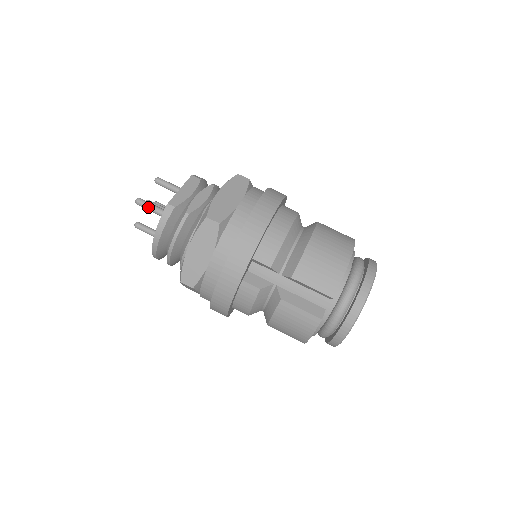
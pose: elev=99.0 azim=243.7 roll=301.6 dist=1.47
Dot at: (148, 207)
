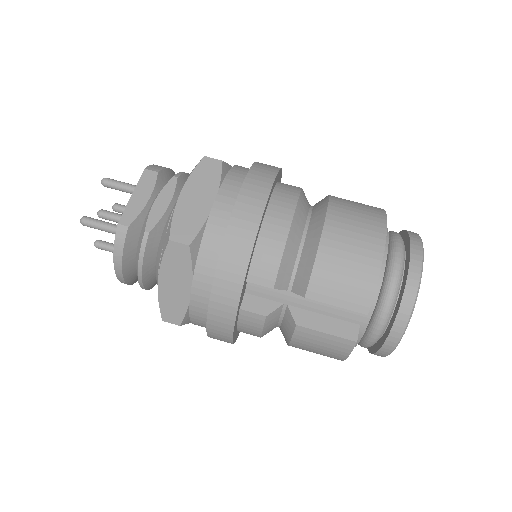
Dot at: (98, 227)
